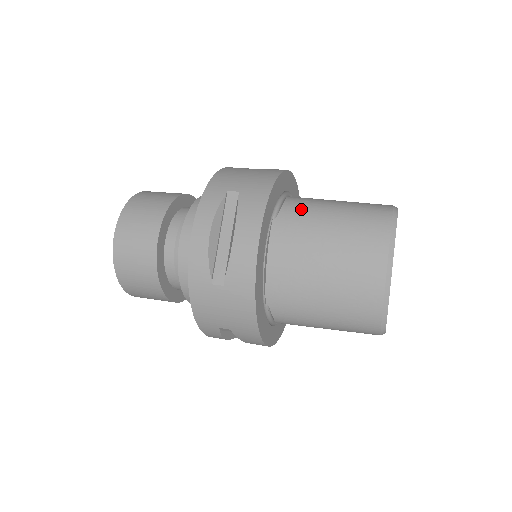
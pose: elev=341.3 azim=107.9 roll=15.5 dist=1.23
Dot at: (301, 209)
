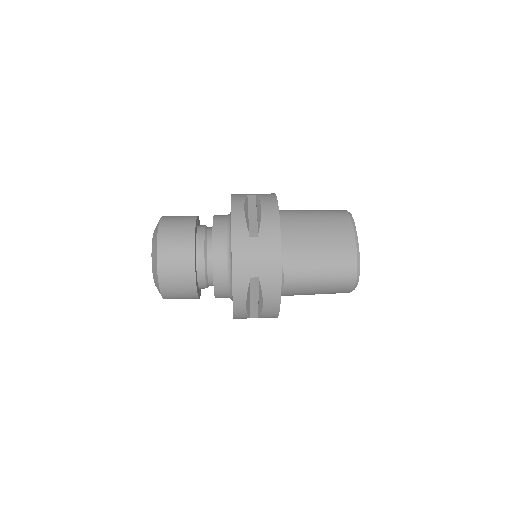
Dot at: (292, 210)
